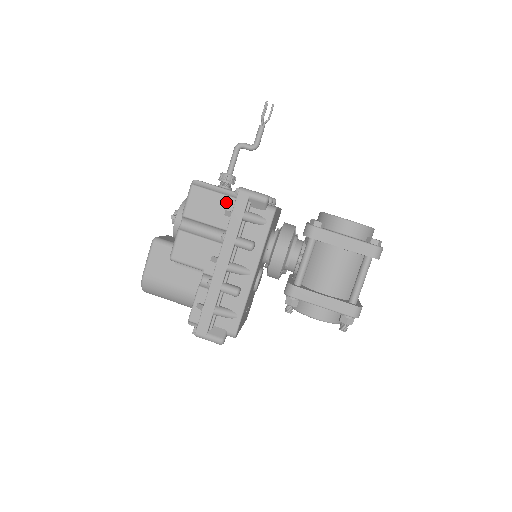
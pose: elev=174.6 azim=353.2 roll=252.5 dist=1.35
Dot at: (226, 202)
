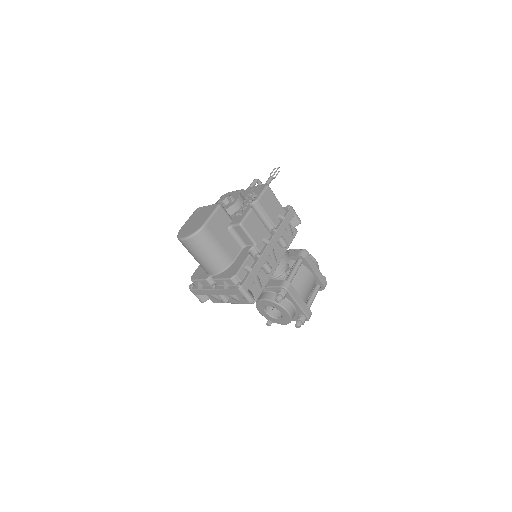
Dot at: (281, 209)
